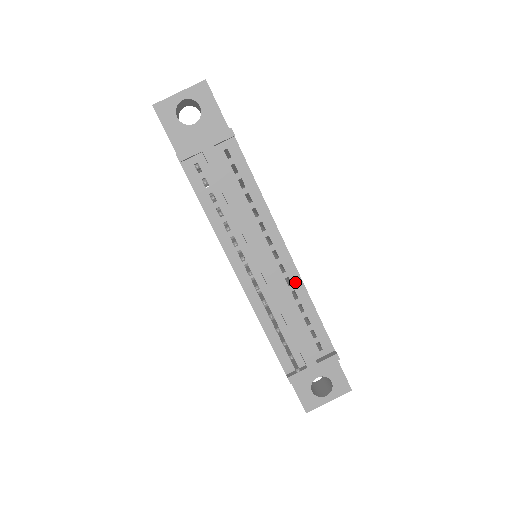
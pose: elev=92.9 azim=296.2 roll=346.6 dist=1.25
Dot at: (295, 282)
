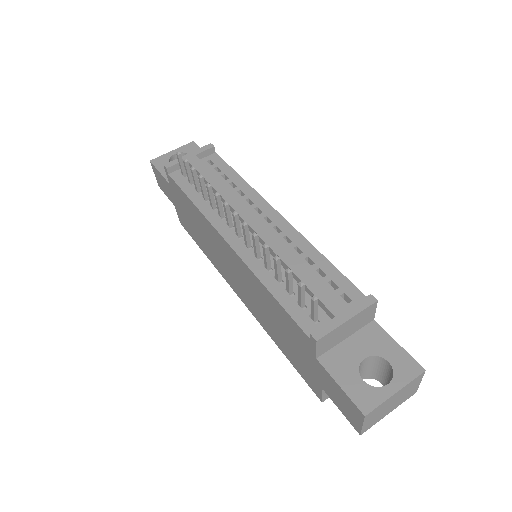
Dot at: (295, 239)
